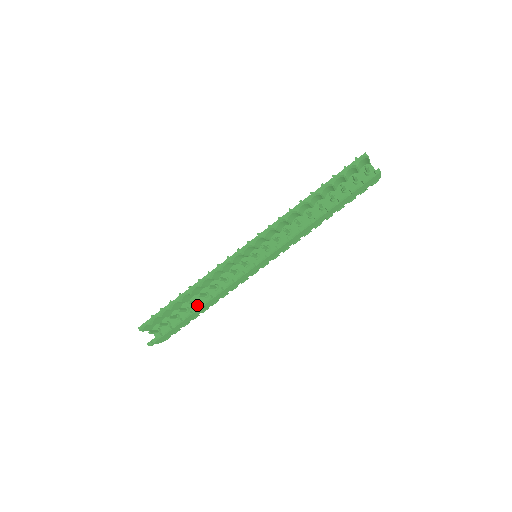
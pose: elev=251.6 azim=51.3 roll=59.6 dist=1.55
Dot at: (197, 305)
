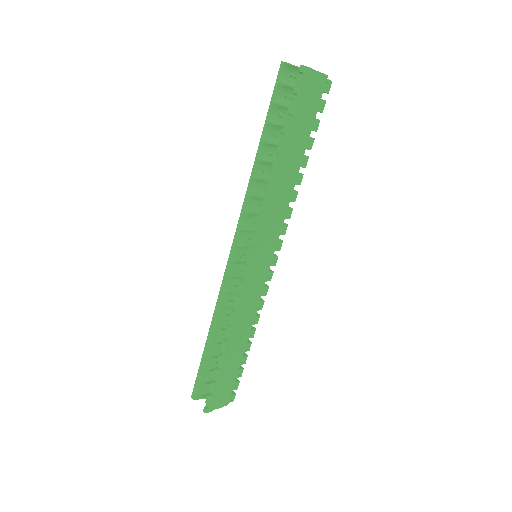
Dot at: occluded
